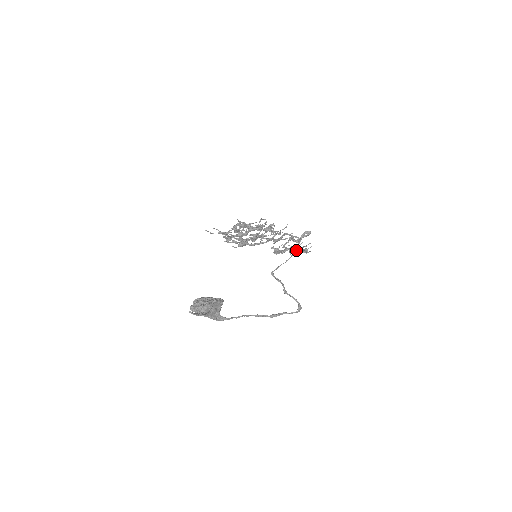
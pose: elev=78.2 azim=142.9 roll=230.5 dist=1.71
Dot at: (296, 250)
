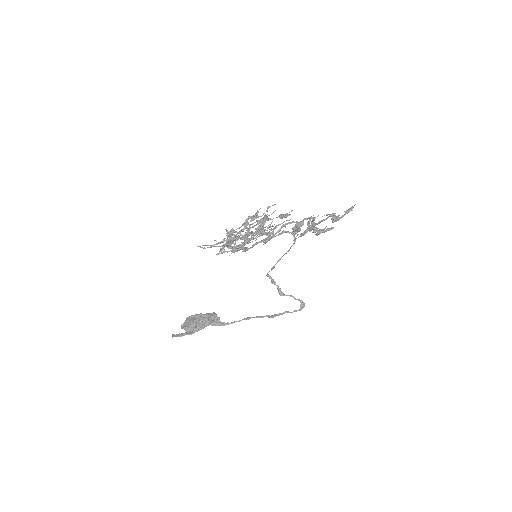
Dot at: occluded
